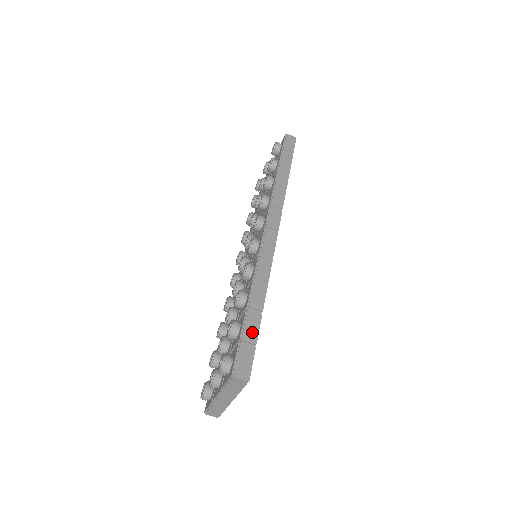
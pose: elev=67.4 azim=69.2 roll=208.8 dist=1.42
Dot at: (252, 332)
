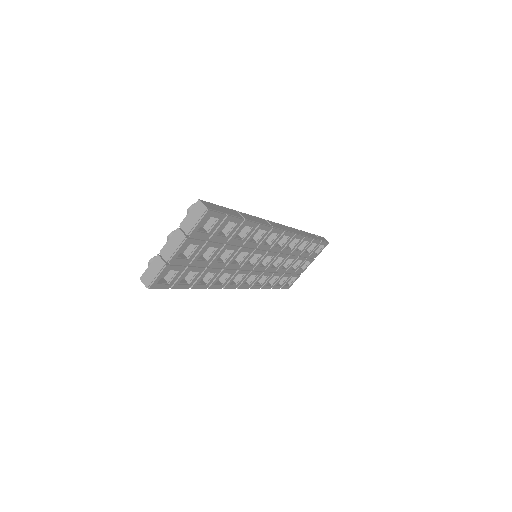
Dot at: (230, 212)
